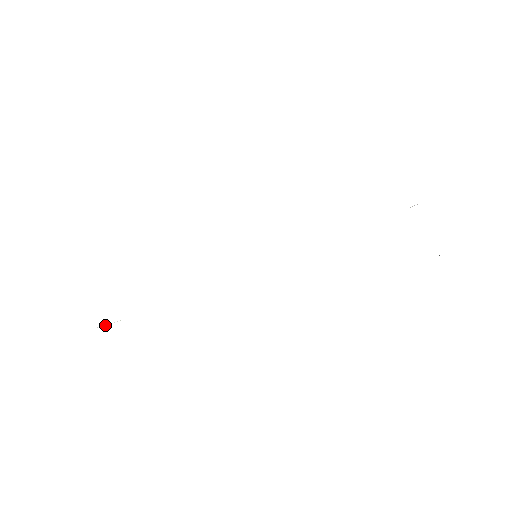
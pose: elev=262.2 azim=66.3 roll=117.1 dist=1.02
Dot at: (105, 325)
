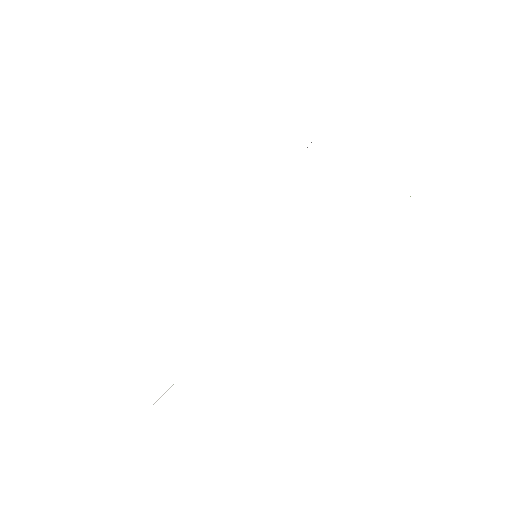
Dot at: occluded
